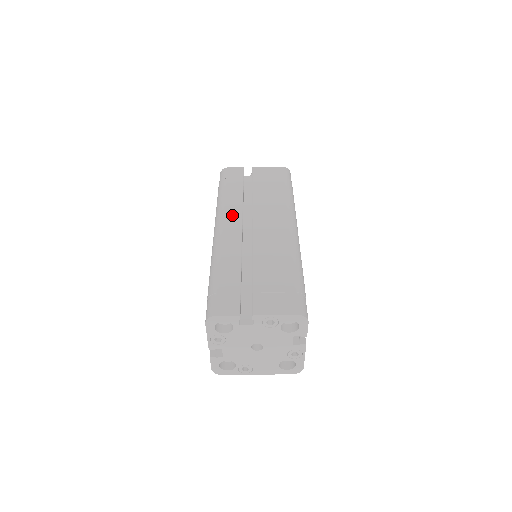
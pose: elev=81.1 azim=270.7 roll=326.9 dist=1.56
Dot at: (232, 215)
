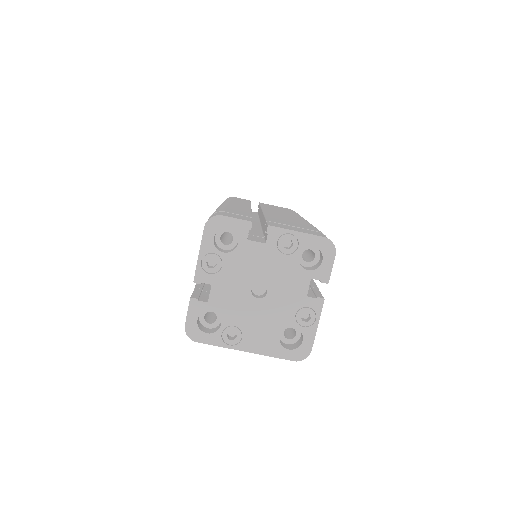
Dot at: (240, 203)
